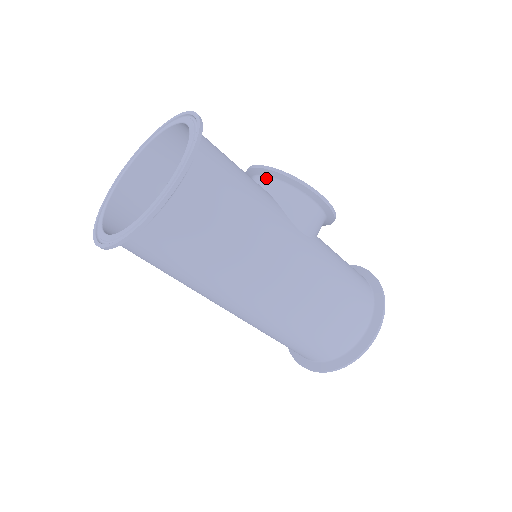
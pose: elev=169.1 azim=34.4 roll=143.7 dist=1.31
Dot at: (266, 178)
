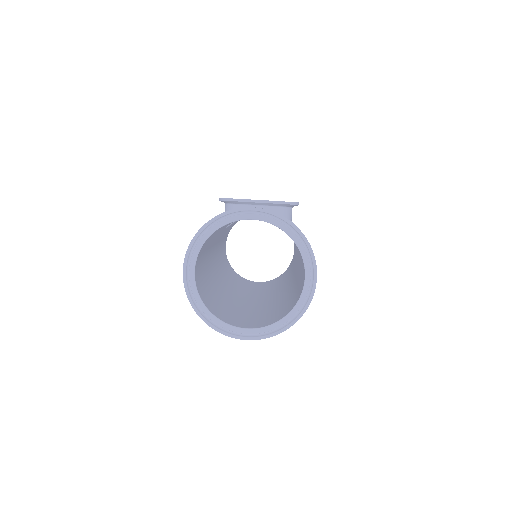
Dot at: (267, 207)
